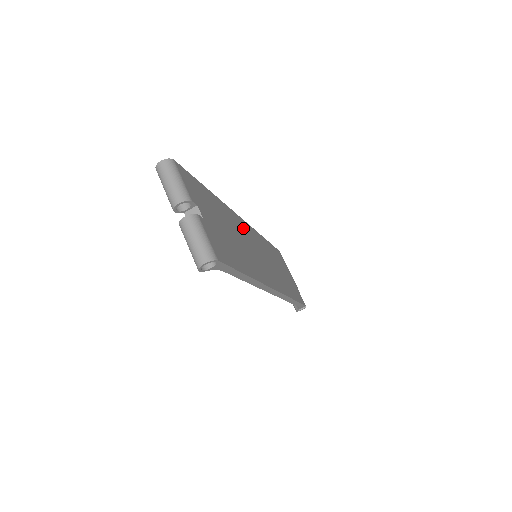
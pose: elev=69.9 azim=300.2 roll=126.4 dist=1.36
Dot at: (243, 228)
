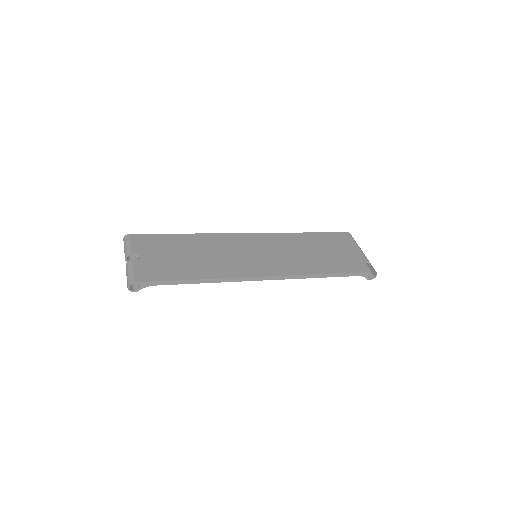
Dot at: (237, 241)
